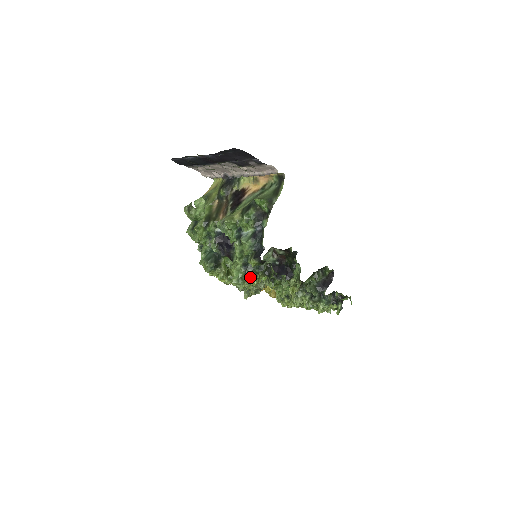
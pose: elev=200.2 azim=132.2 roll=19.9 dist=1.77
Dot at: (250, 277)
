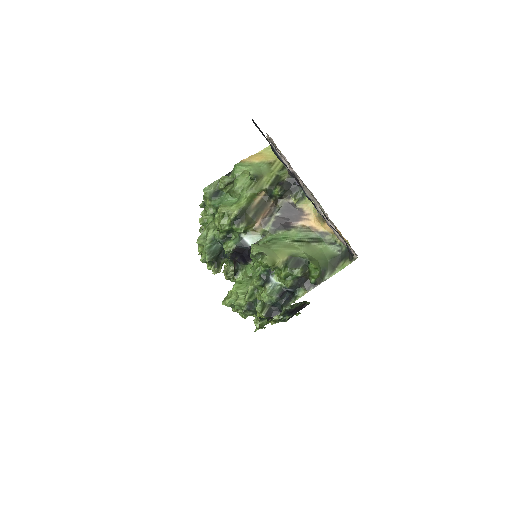
Dot at: (246, 314)
